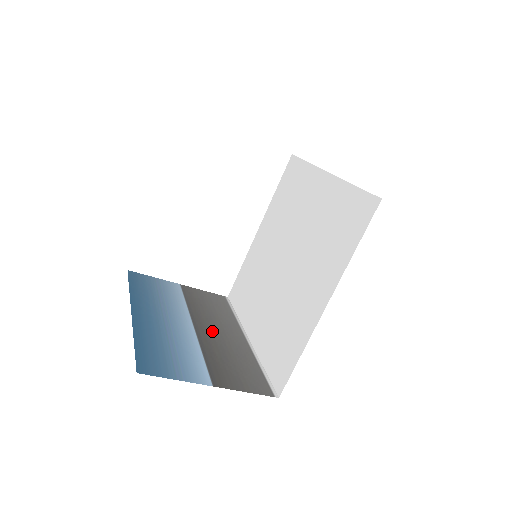
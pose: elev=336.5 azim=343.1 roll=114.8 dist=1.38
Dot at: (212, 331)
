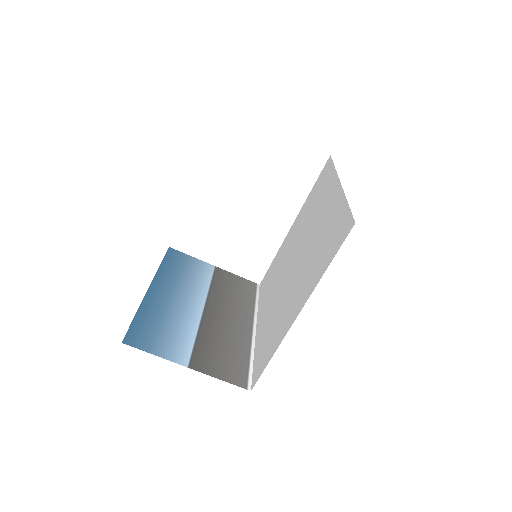
Dot at: (220, 316)
